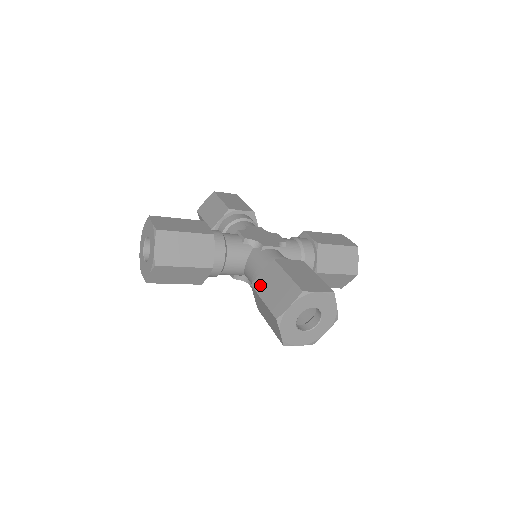
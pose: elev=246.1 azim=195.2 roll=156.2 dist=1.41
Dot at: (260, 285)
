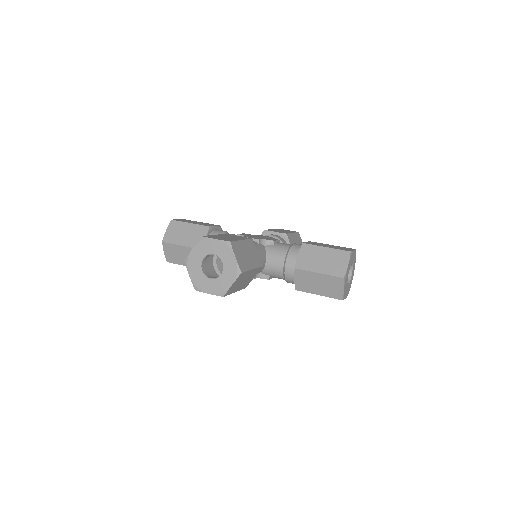
Dot at: occluded
